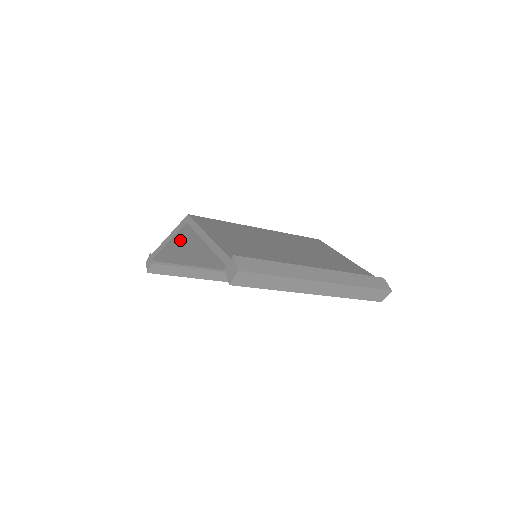
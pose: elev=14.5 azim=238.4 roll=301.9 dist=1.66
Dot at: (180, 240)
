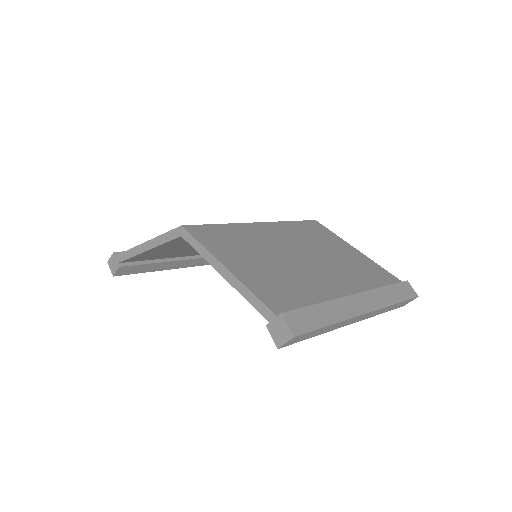
Dot at: (163, 247)
